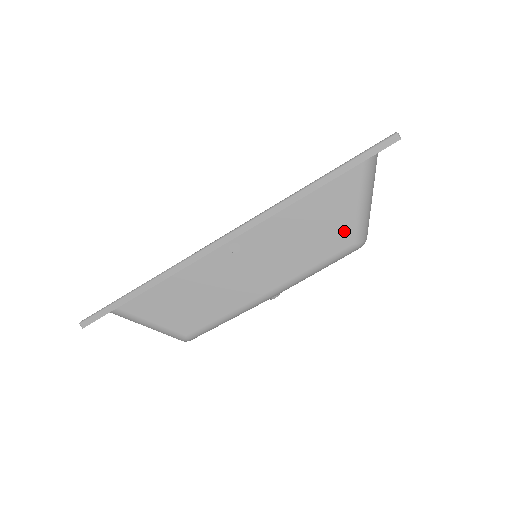
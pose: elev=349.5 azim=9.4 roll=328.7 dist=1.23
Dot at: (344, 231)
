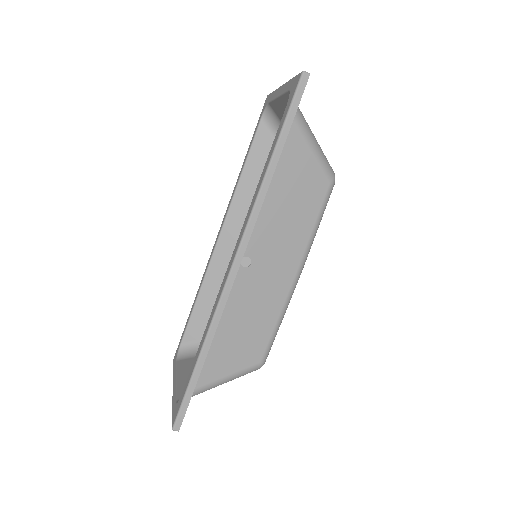
Dot at: (316, 179)
